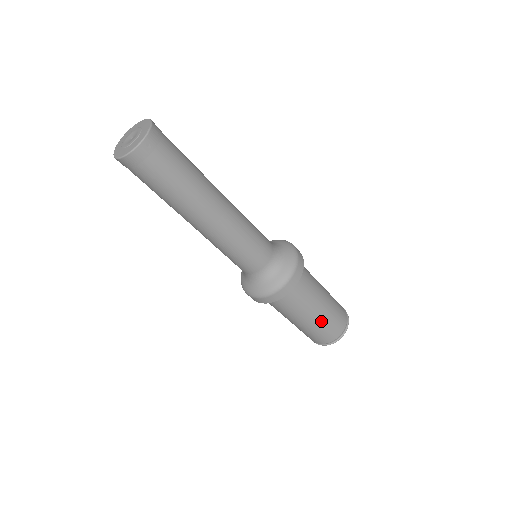
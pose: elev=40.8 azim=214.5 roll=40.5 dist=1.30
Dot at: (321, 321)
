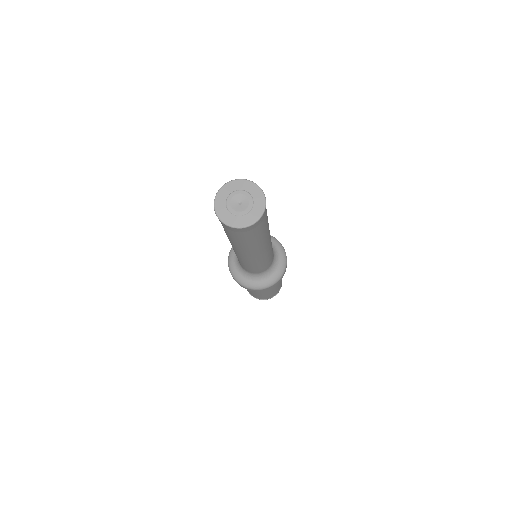
Dot at: (272, 292)
